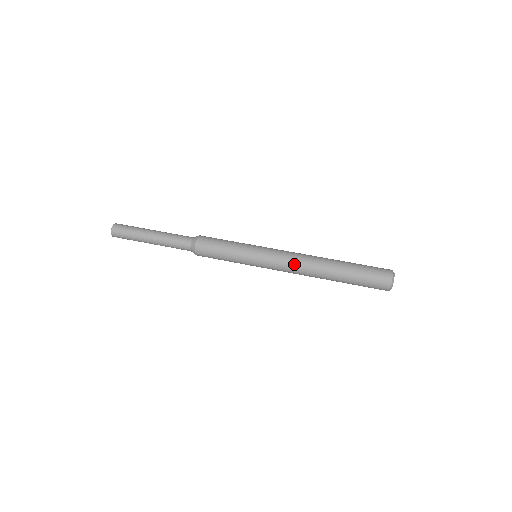
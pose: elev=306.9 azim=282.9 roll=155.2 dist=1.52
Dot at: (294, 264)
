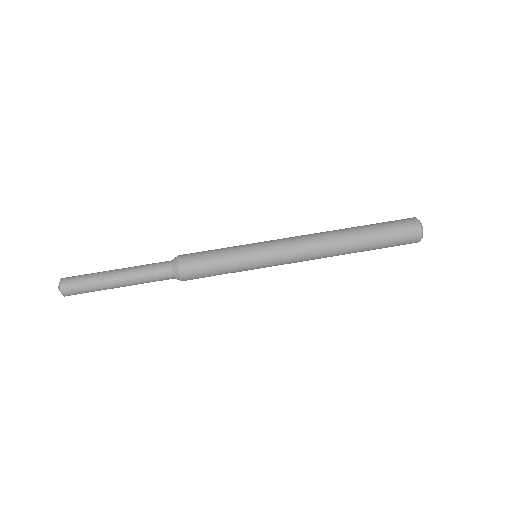
Dot at: (305, 243)
